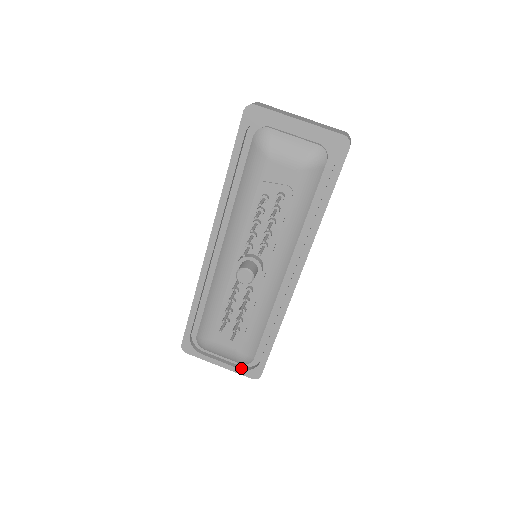
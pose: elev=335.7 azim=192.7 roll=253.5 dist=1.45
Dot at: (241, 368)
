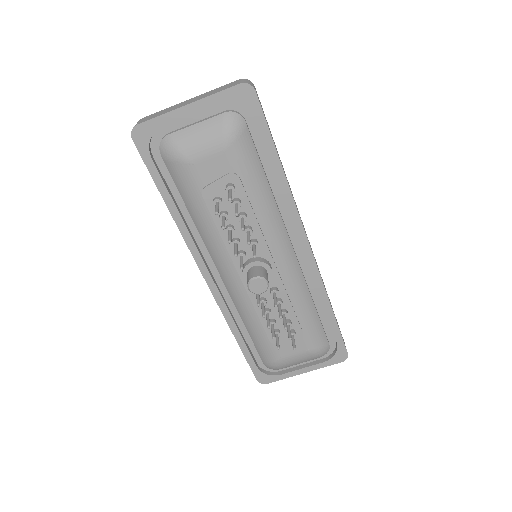
Dot at: (325, 360)
